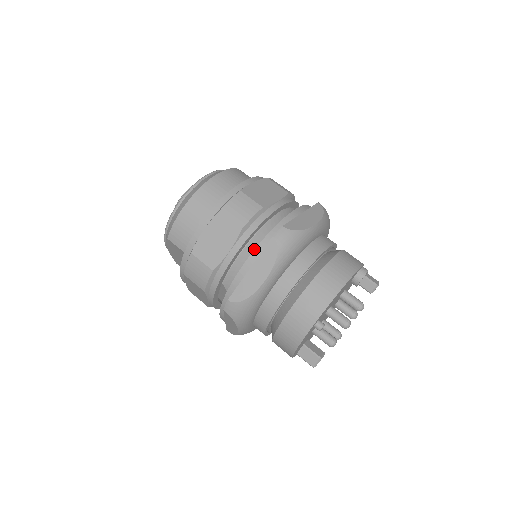
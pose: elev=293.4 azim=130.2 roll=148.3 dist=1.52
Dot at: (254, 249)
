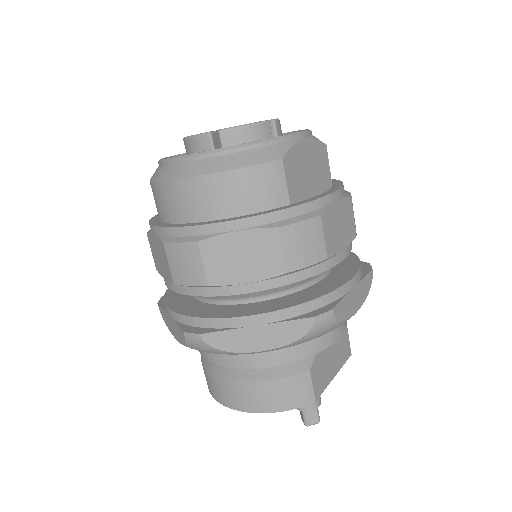
Dot at: occluded
